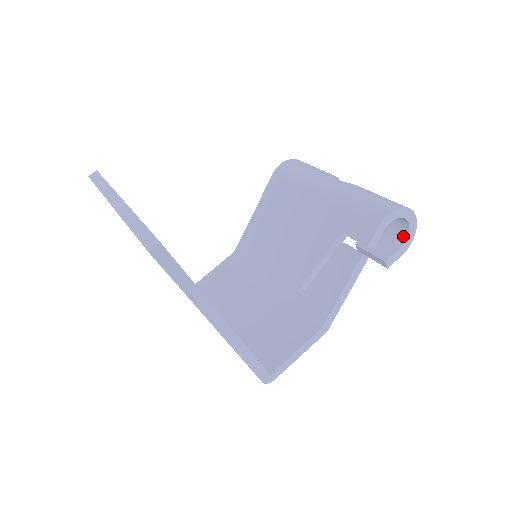
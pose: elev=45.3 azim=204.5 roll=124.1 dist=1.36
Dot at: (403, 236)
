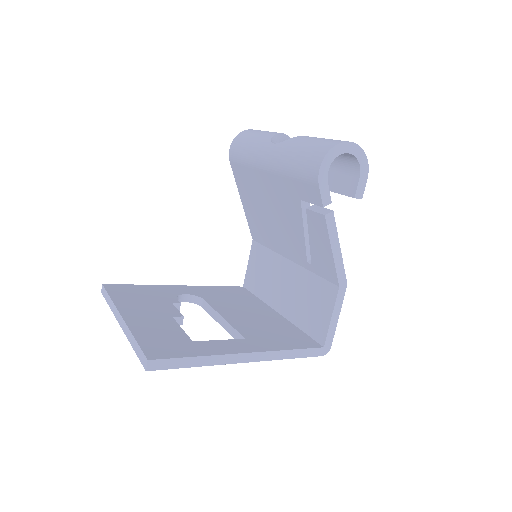
Dot at: (355, 163)
